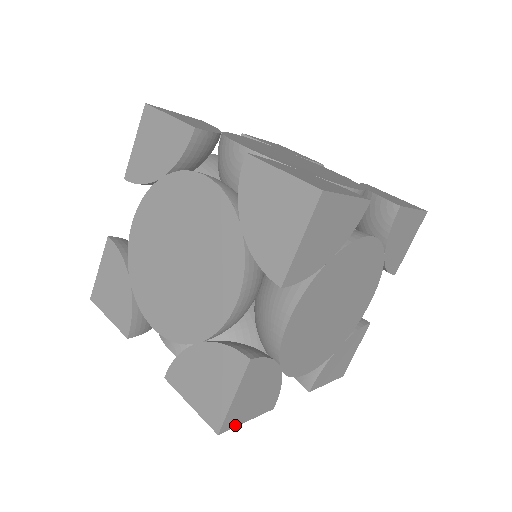
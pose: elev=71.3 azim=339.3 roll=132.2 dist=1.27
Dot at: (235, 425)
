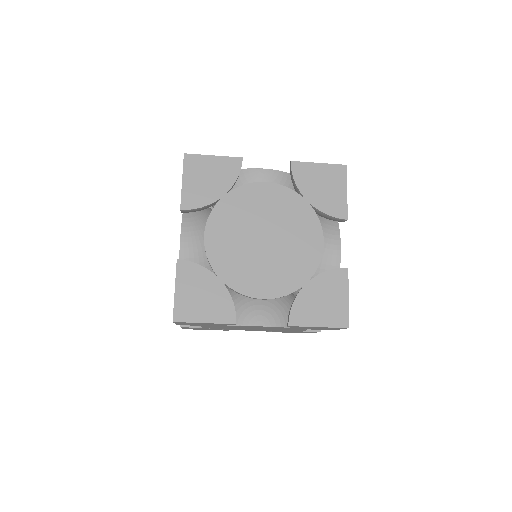
Dot at: occluded
